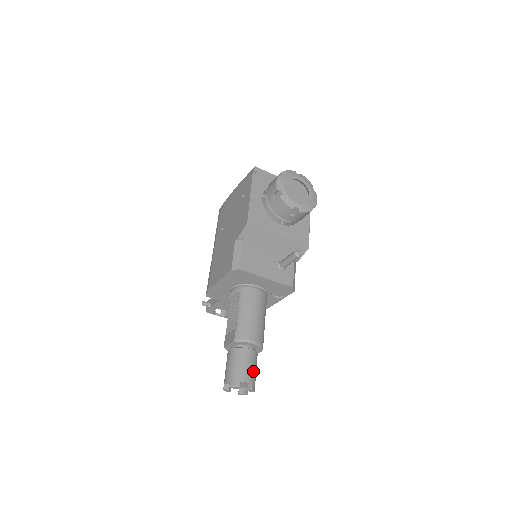
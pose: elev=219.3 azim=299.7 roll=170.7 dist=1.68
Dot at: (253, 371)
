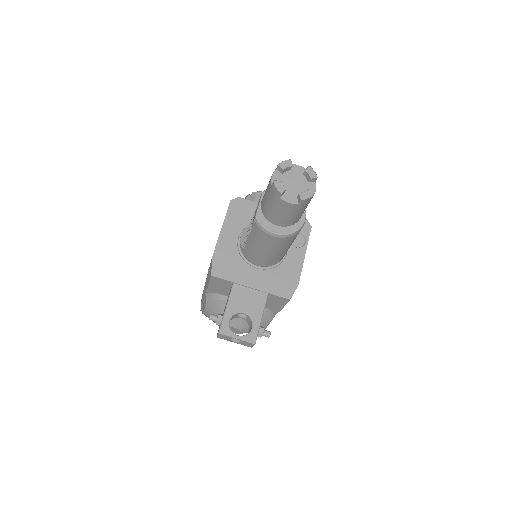
Dot at: occluded
